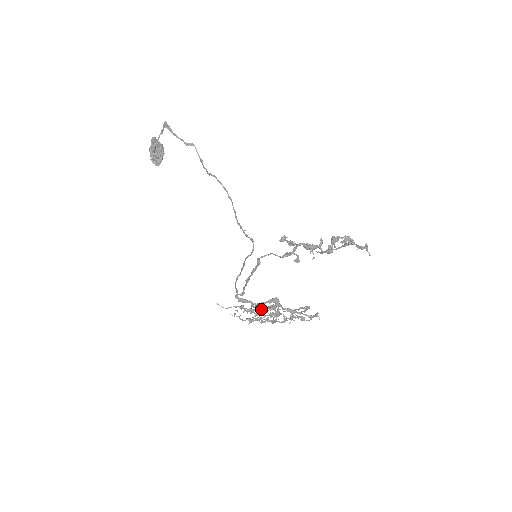
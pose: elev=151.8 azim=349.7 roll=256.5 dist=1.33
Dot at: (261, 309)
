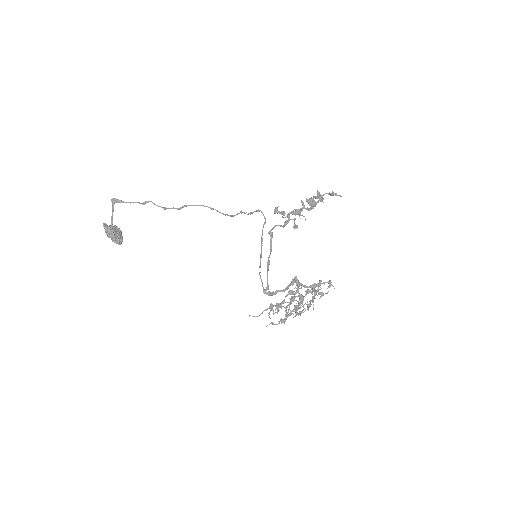
Dot at: (286, 302)
